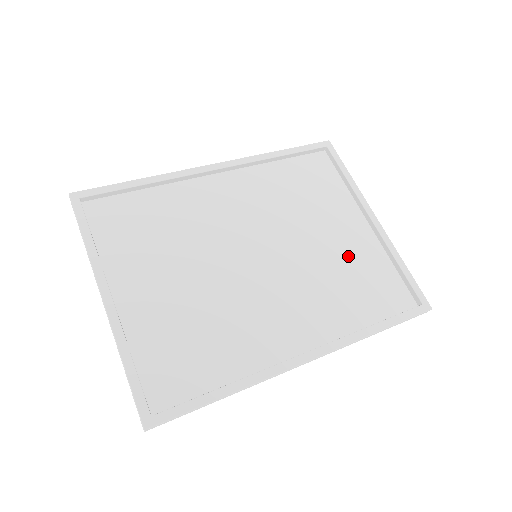
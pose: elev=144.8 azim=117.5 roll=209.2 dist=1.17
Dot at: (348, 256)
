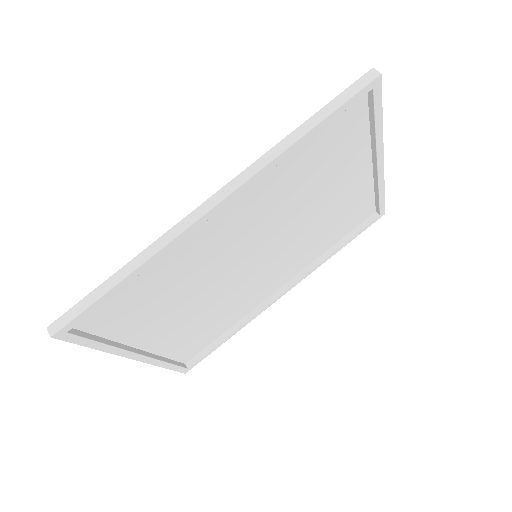
Dot at: (338, 206)
